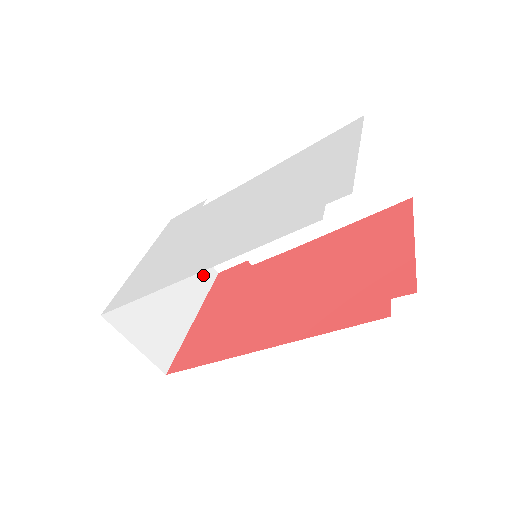
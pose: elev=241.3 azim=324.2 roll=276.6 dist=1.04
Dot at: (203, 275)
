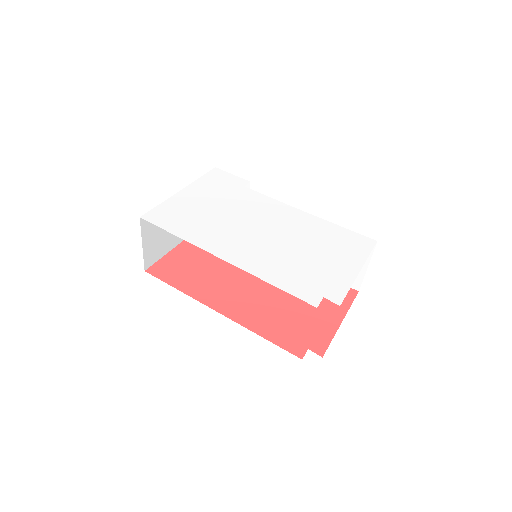
Dot at: occluded
